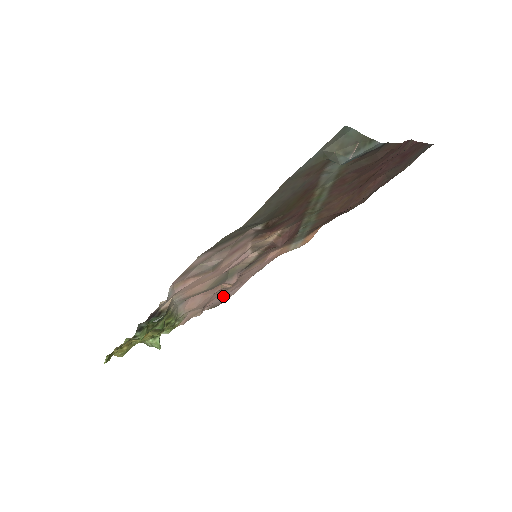
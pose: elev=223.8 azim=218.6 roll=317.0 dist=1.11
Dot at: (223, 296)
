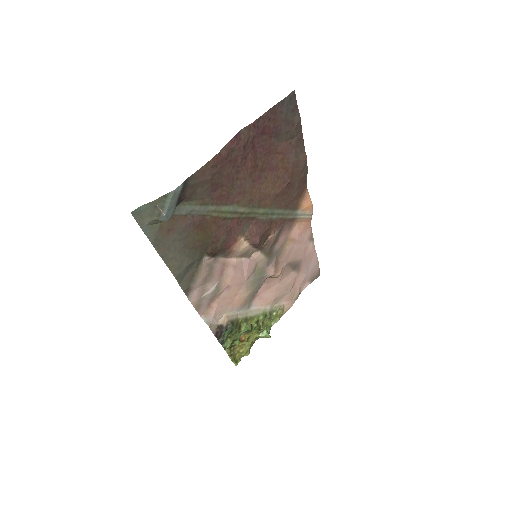
Dot at: (307, 271)
